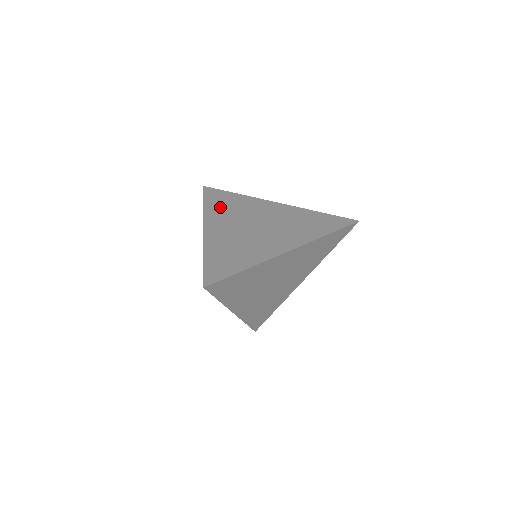
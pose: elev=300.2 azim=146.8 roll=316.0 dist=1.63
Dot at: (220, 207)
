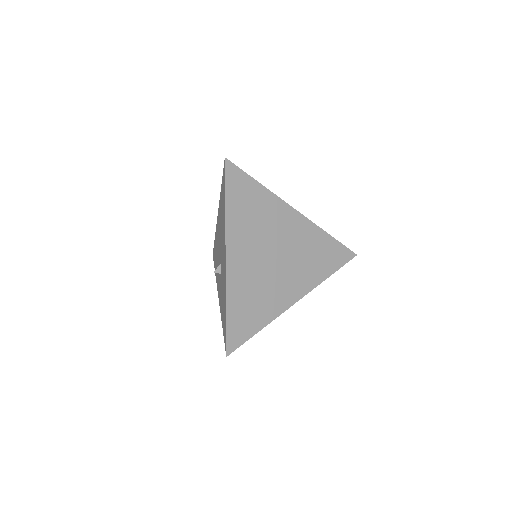
Dot at: occluded
